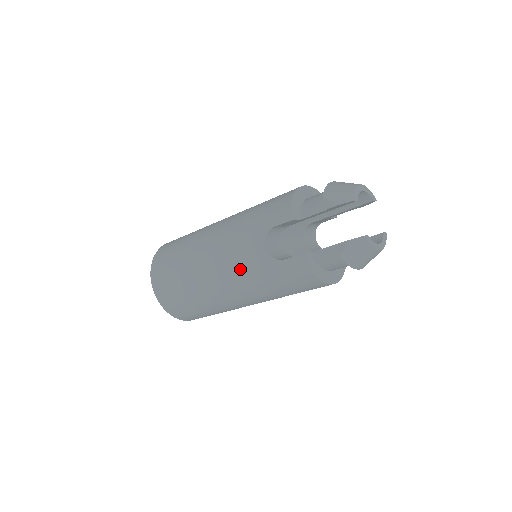
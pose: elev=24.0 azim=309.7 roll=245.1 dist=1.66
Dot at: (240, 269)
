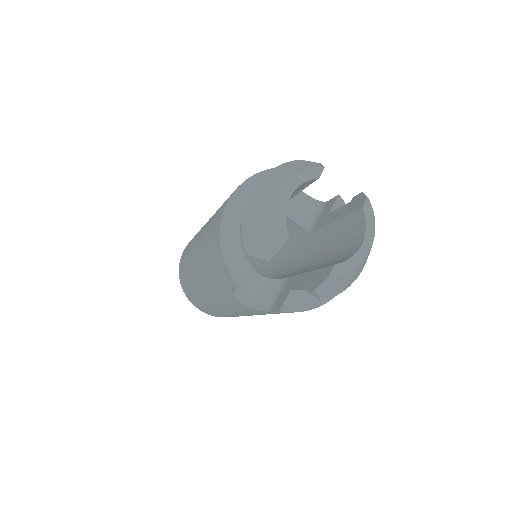
Dot at: (244, 312)
